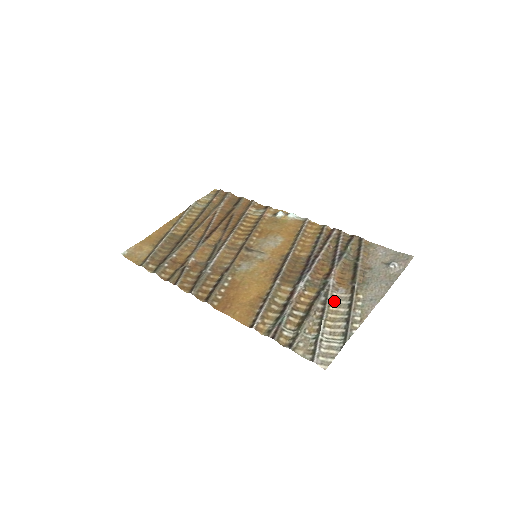
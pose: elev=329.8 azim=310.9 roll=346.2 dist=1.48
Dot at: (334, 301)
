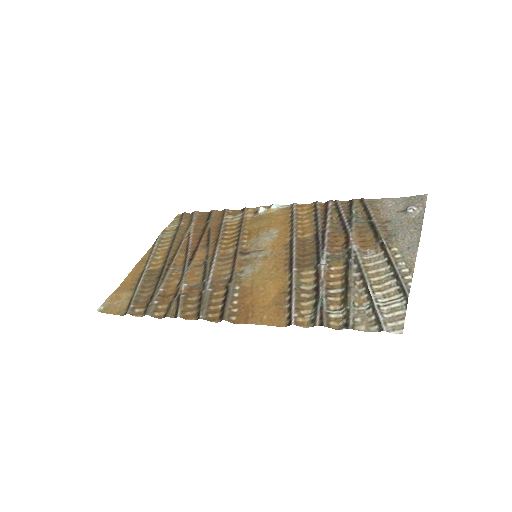
Dot at: (368, 264)
